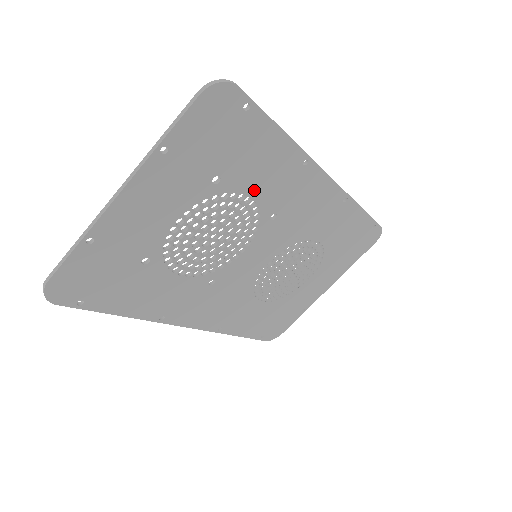
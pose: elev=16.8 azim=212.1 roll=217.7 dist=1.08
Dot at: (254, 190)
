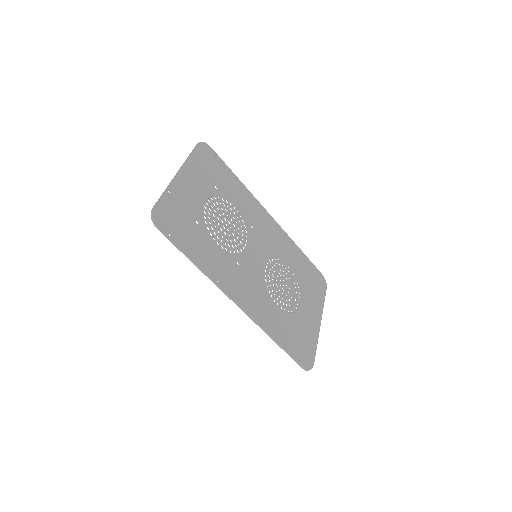
Dot at: (236, 203)
